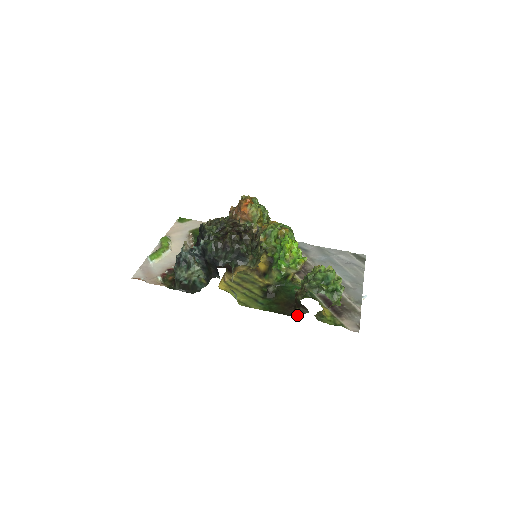
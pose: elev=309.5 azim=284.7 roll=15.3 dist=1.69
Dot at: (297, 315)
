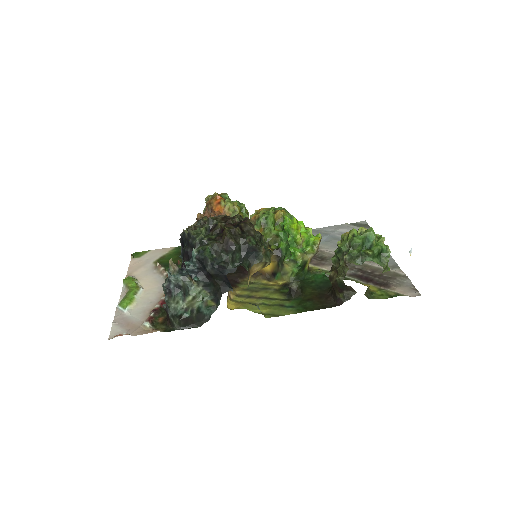
Dot at: (342, 302)
